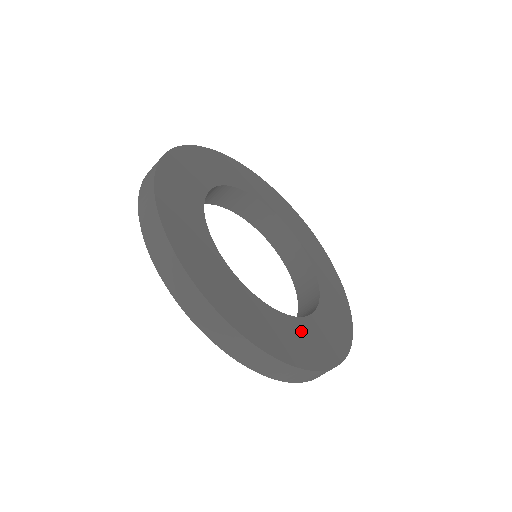
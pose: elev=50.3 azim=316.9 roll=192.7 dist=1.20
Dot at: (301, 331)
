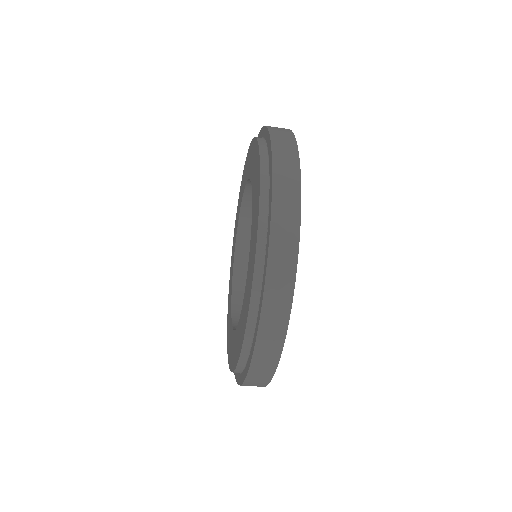
Dot at: occluded
